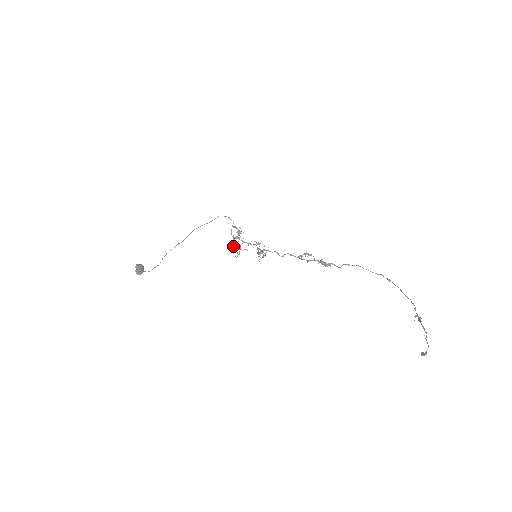
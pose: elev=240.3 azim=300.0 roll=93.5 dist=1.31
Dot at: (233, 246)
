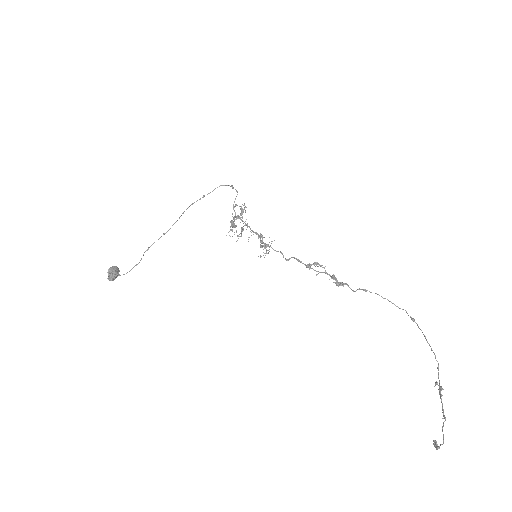
Dot at: (234, 227)
